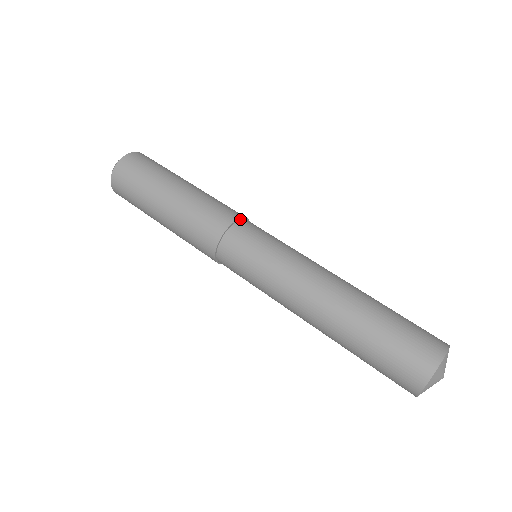
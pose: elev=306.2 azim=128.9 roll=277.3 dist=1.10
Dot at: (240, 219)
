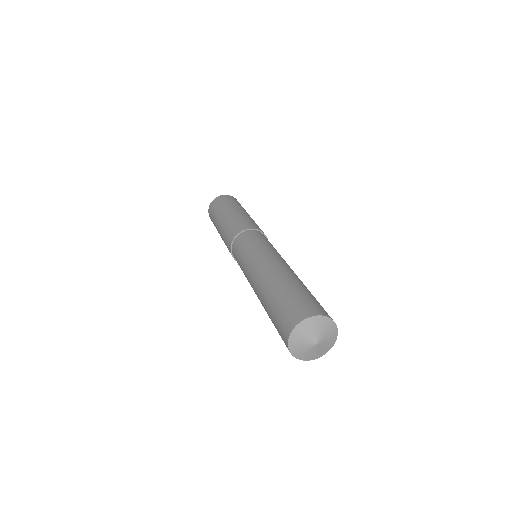
Dot at: (245, 230)
